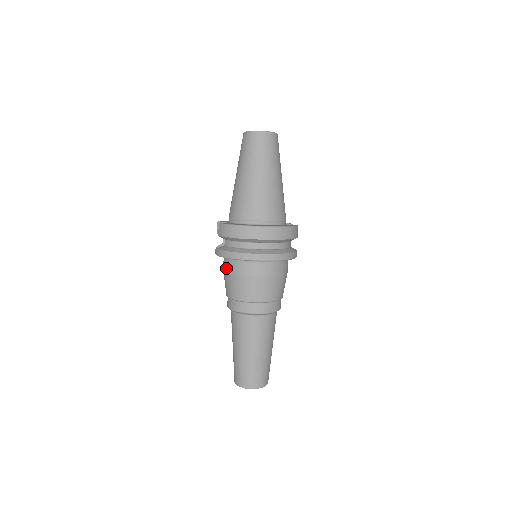
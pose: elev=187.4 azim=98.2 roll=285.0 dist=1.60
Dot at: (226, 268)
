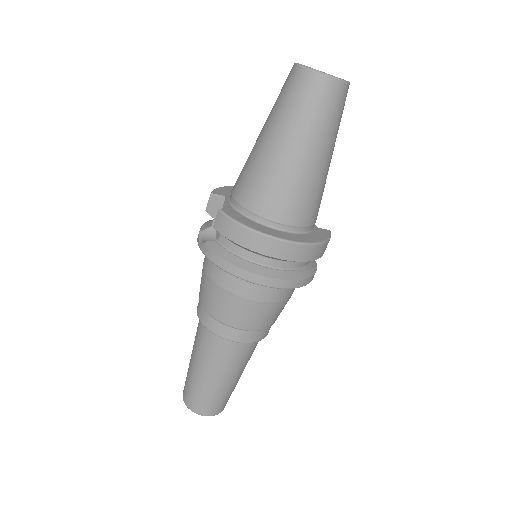
Dot at: (212, 273)
